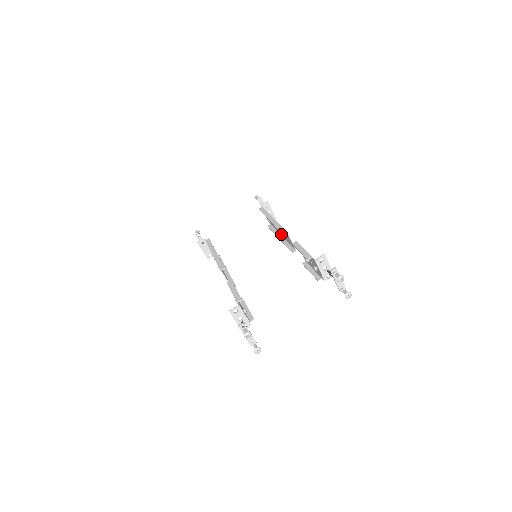
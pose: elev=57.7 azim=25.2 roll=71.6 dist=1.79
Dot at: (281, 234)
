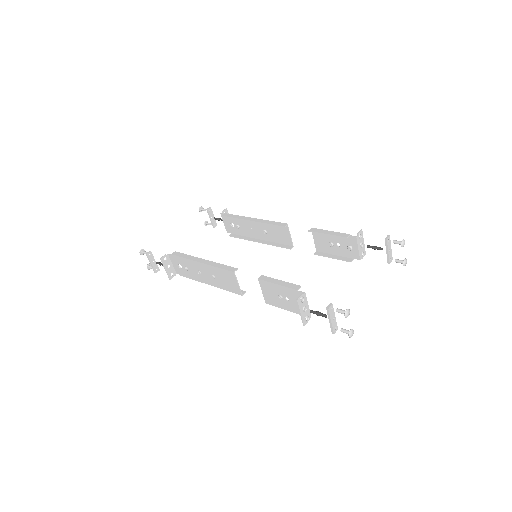
Dot at: (260, 236)
